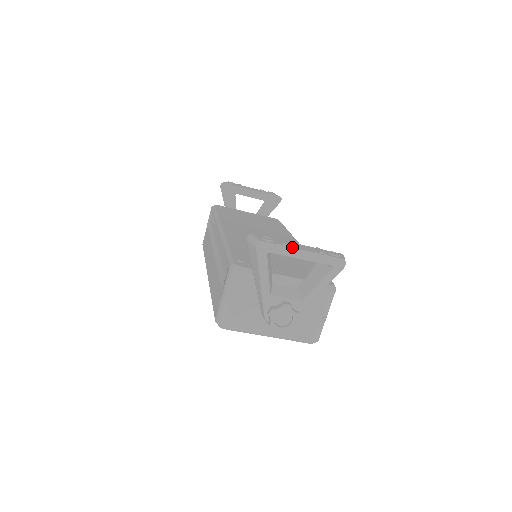
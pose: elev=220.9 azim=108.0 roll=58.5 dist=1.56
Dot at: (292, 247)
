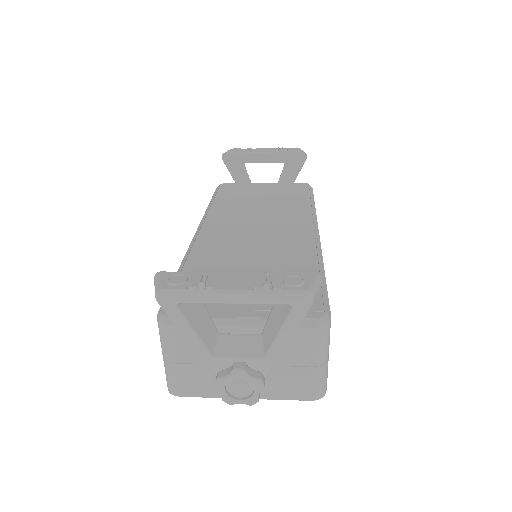
Dot at: (213, 288)
